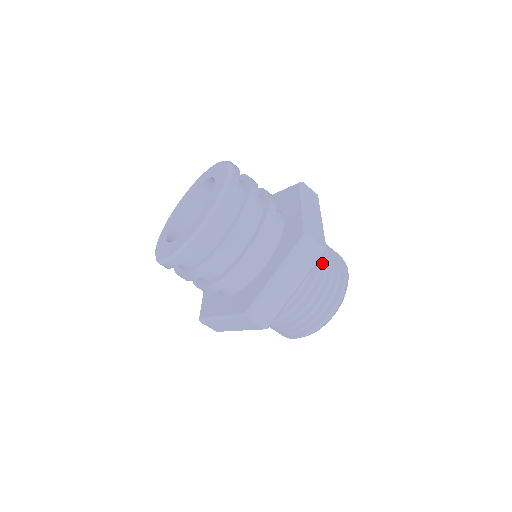
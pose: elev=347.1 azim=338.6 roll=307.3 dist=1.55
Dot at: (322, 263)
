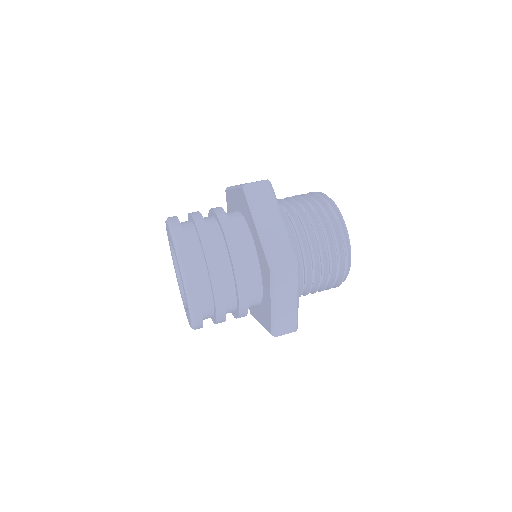
Dot at: (311, 240)
